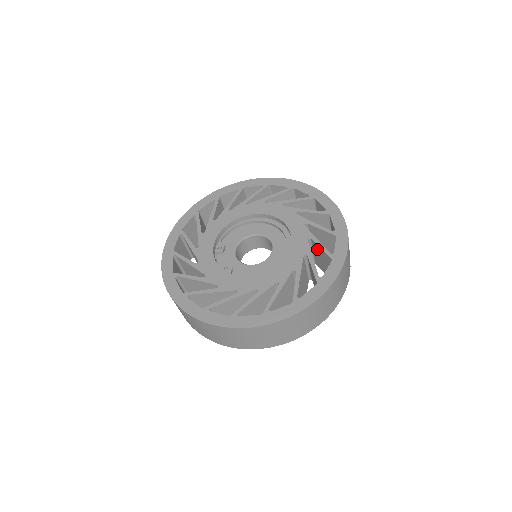
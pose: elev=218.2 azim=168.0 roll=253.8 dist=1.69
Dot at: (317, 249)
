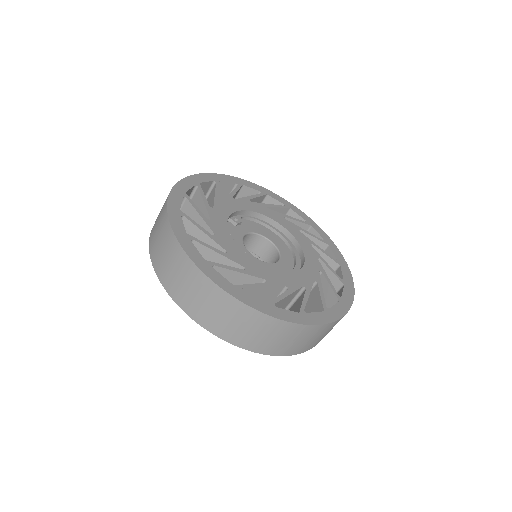
Dot at: (314, 296)
